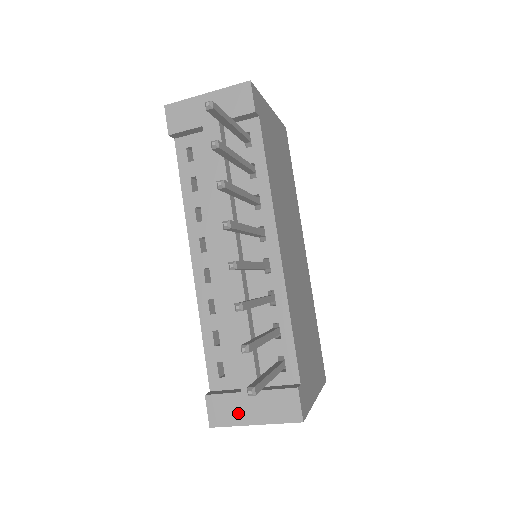
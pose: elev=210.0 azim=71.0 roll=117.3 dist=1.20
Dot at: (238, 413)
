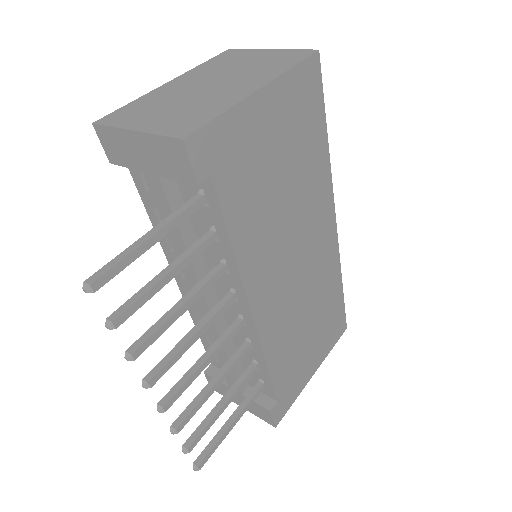
Dot at: occluded
